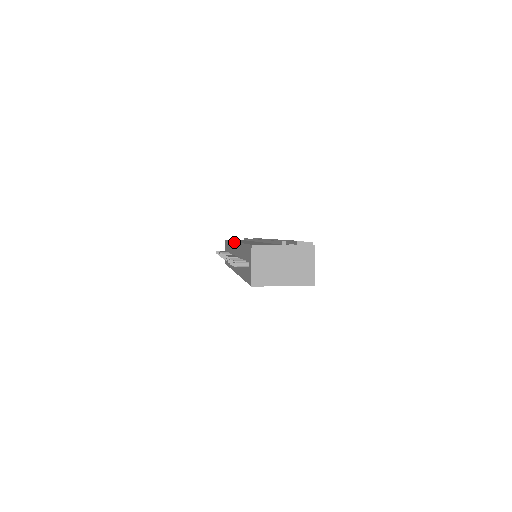
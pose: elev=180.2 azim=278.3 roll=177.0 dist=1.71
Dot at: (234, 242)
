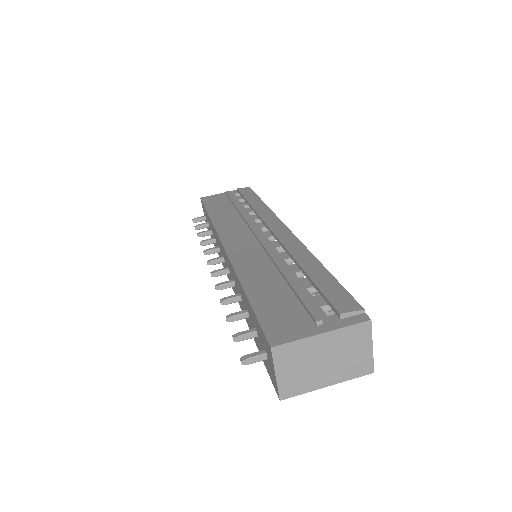
Dot at: (222, 245)
